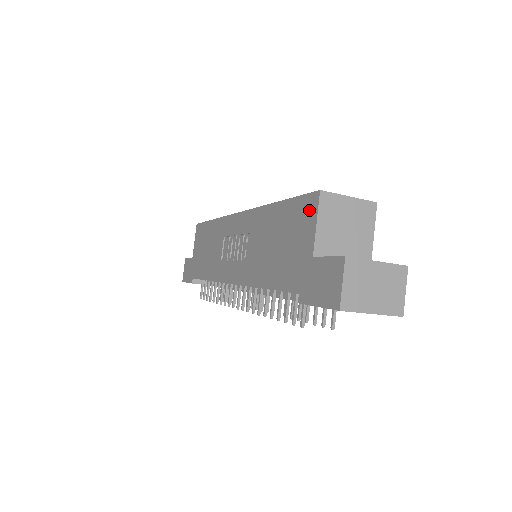
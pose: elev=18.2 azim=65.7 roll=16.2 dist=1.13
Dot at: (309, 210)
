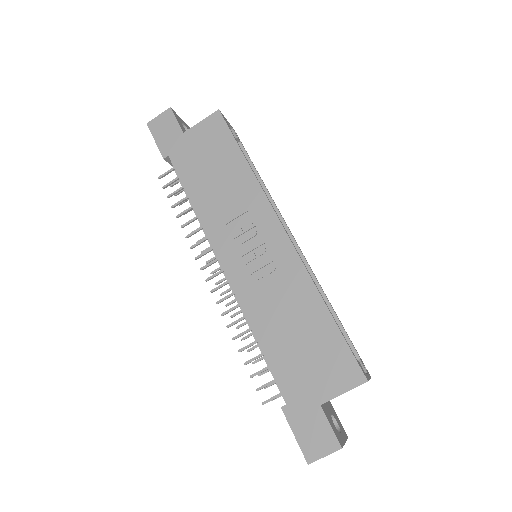
Dot at: (348, 375)
